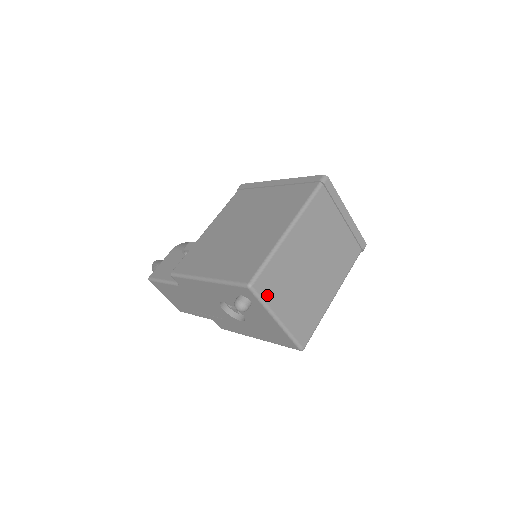
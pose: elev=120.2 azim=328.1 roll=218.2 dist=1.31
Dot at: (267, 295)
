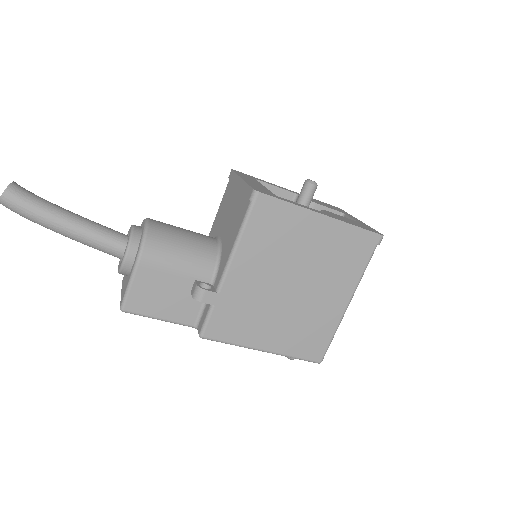
Dot at: occluded
